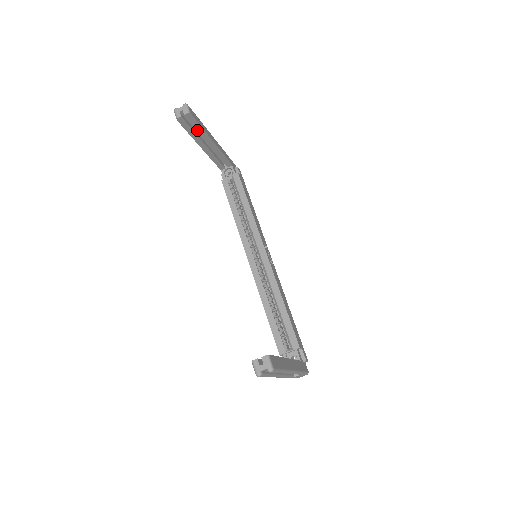
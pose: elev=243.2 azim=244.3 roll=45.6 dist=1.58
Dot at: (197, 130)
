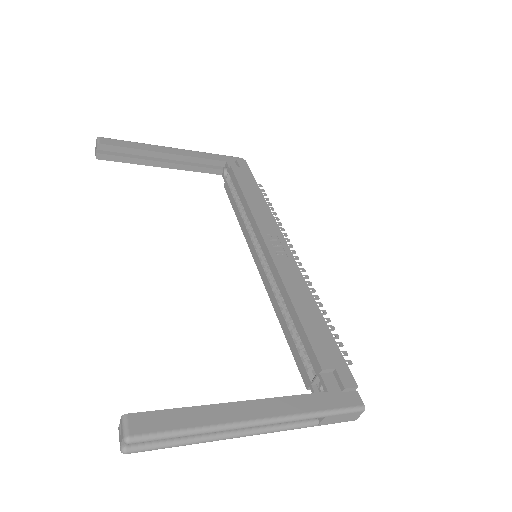
Dot at: (132, 154)
